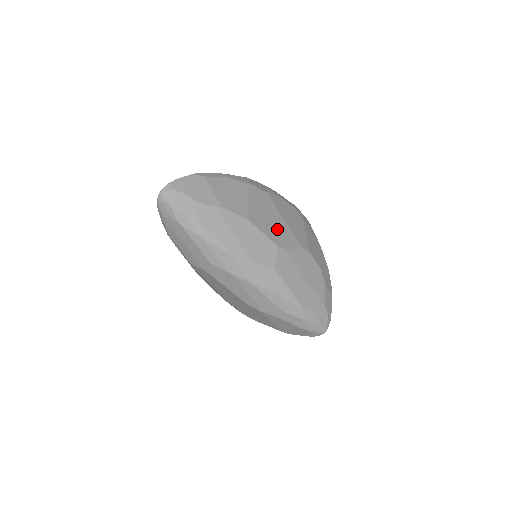
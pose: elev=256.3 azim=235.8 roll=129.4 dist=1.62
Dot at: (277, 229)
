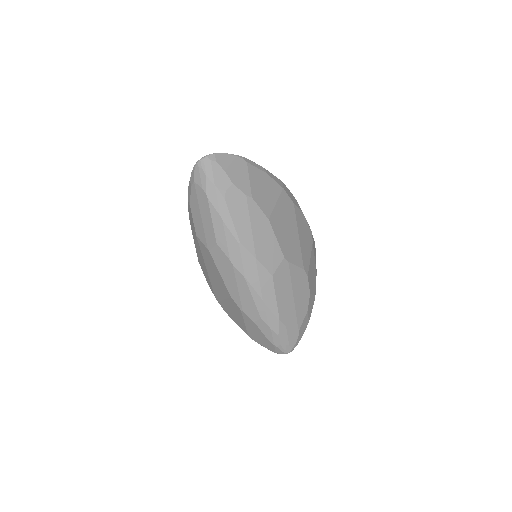
Dot at: (289, 241)
